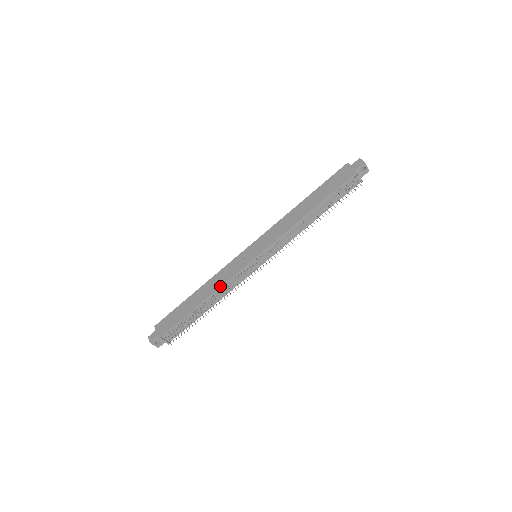
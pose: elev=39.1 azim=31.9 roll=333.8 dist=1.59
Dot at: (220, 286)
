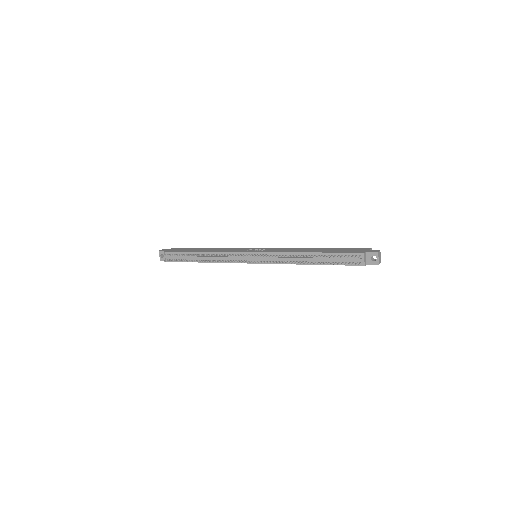
Dot at: (218, 251)
